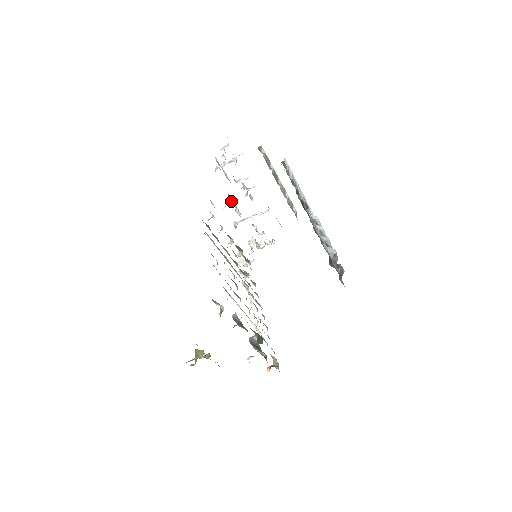
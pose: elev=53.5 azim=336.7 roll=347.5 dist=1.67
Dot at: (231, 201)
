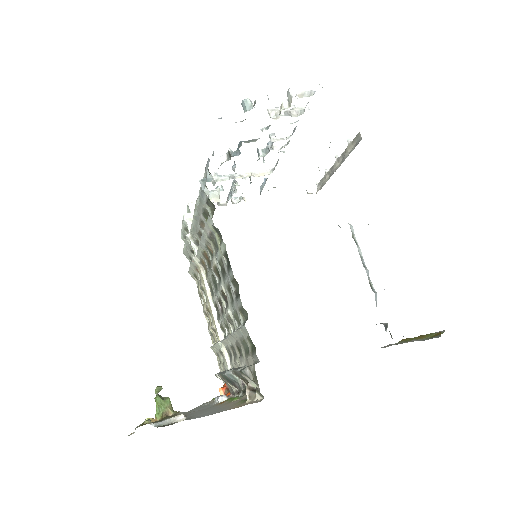
Dot at: occluded
